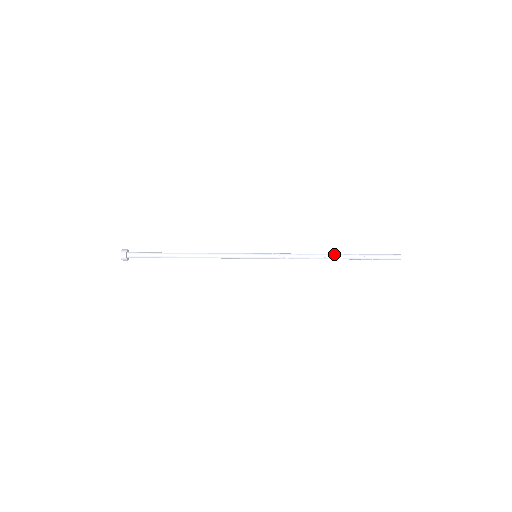
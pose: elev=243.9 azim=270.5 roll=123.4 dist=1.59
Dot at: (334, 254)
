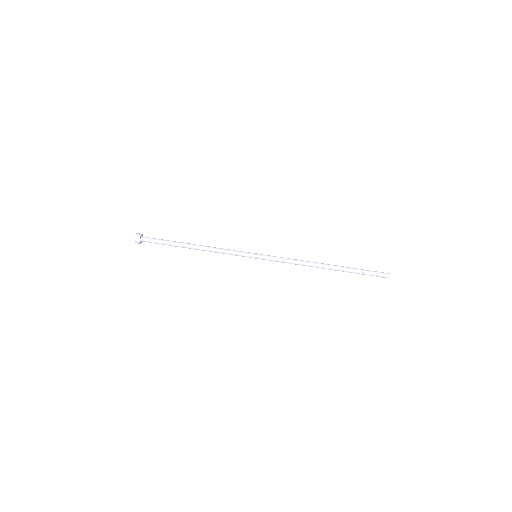
Dot at: (327, 264)
